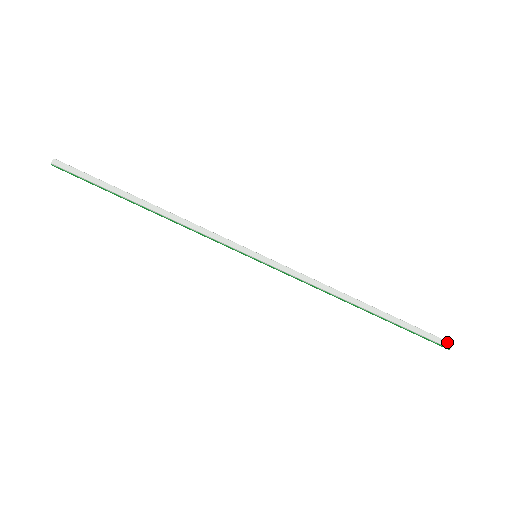
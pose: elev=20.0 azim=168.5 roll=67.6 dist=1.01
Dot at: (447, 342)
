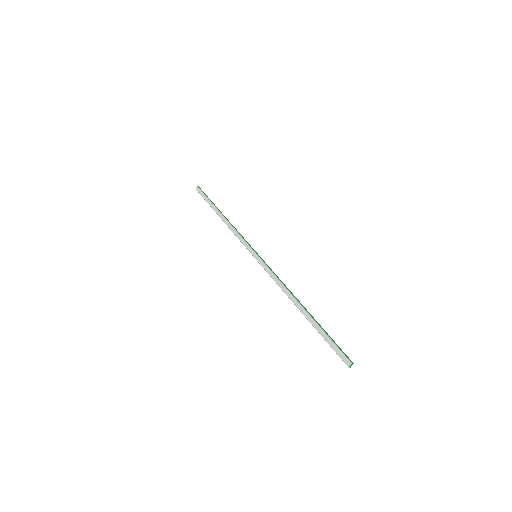
Dot at: (347, 360)
